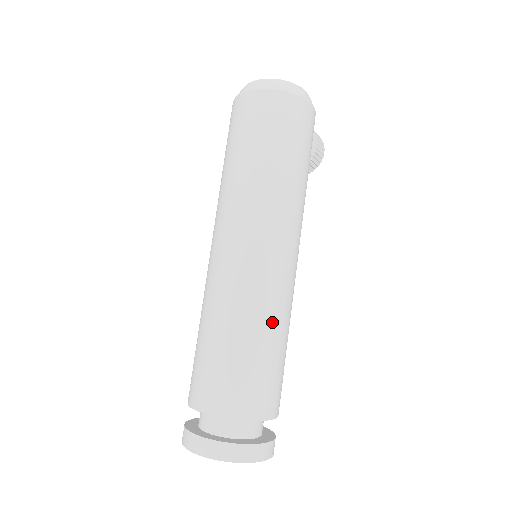
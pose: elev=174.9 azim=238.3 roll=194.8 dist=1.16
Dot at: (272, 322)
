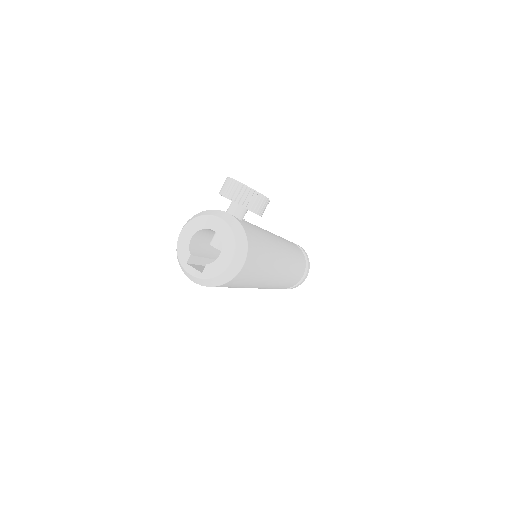
Dot at: (283, 283)
